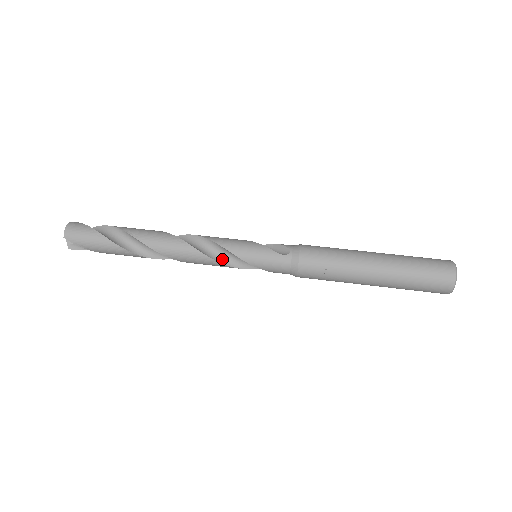
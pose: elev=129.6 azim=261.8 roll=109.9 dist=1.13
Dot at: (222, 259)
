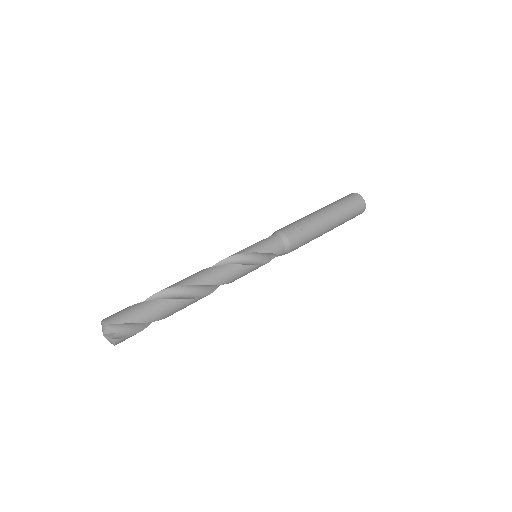
Dot at: (238, 265)
